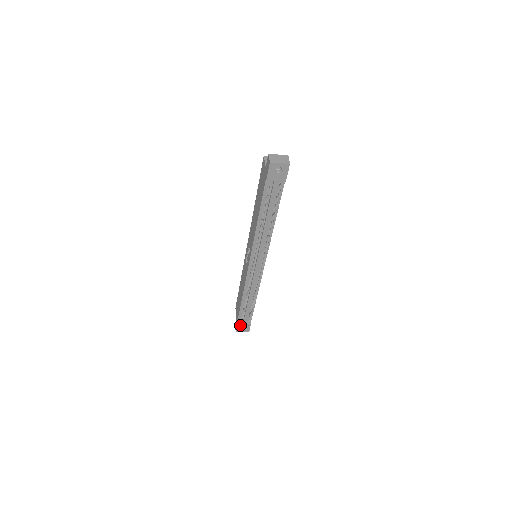
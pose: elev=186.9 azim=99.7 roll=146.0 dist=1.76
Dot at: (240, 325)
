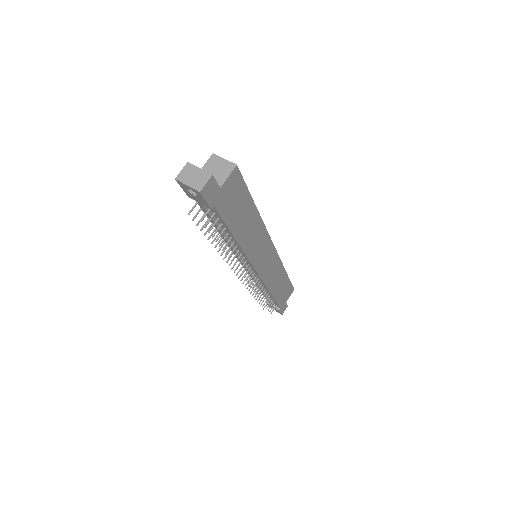
Dot at: occluded
